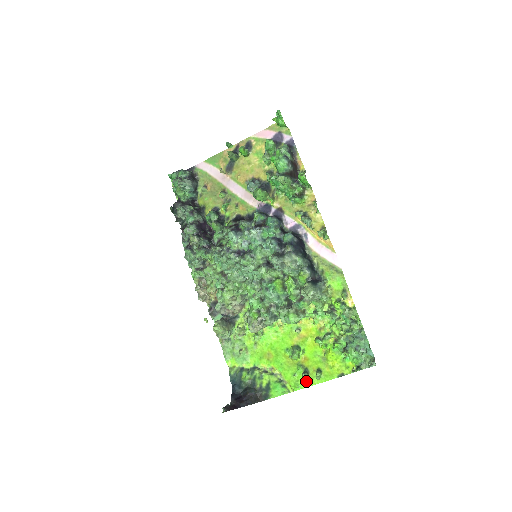
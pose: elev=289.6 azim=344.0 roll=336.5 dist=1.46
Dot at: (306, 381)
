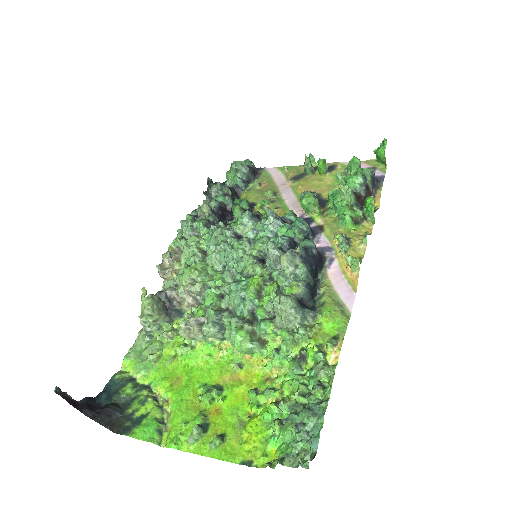
Dot at: (193, 441)
